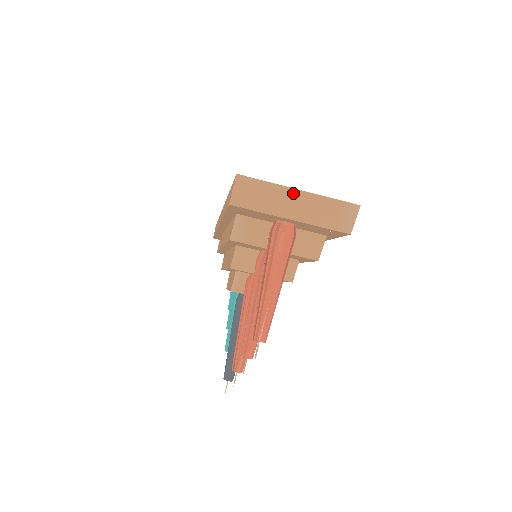
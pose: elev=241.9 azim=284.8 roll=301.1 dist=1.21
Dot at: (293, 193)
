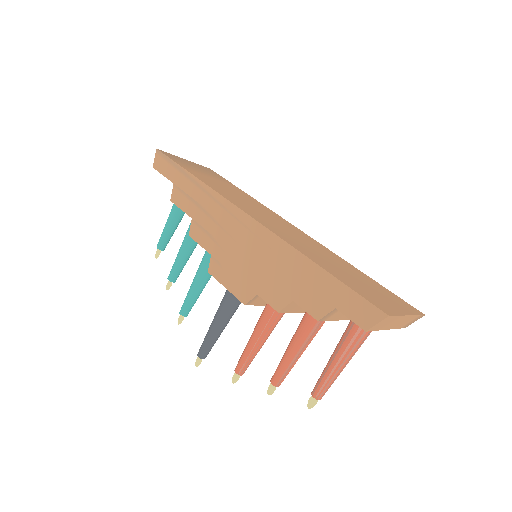
Dot at: (404, 318)
